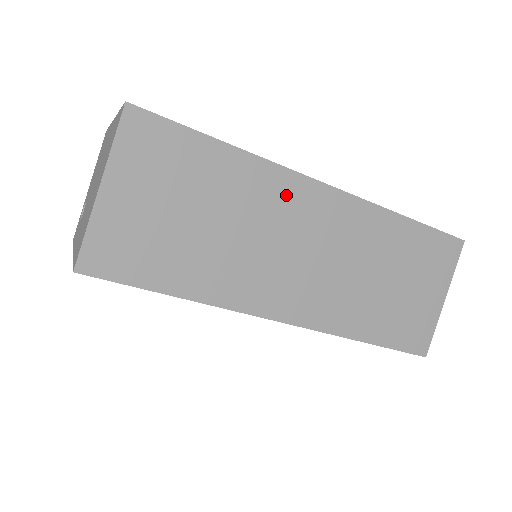
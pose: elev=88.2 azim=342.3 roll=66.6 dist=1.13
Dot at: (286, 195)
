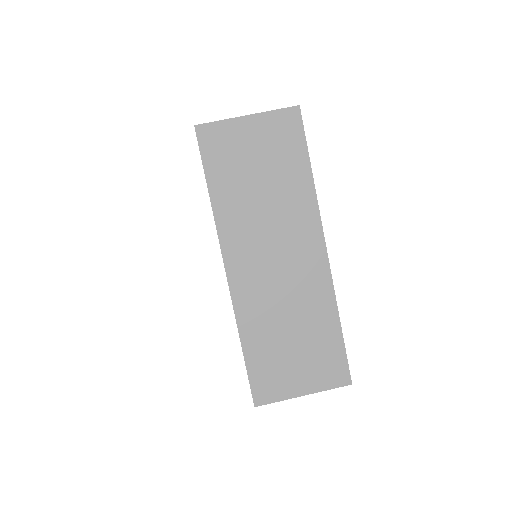
Dot at: (305, 226)
